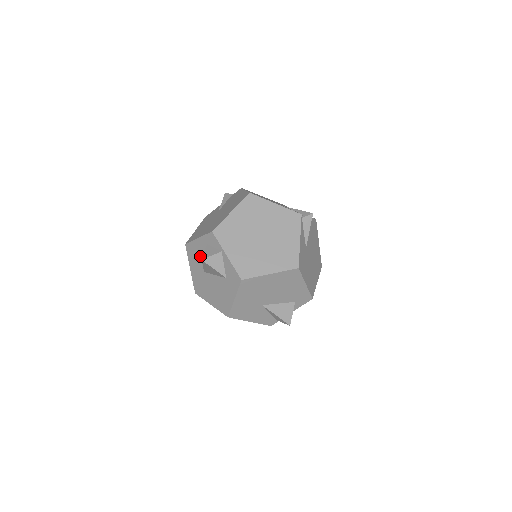
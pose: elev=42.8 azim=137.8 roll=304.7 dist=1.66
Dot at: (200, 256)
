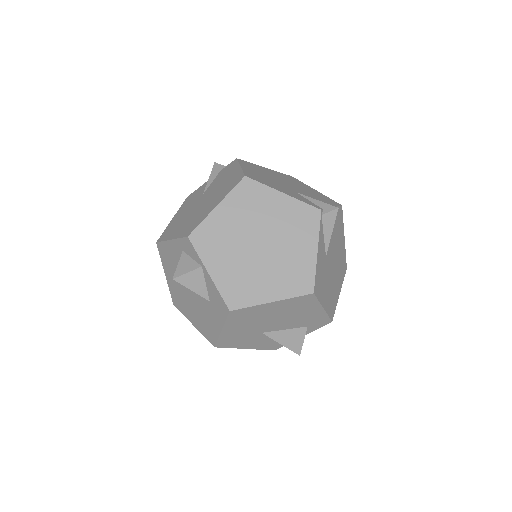
Dot at: (175, 263)
